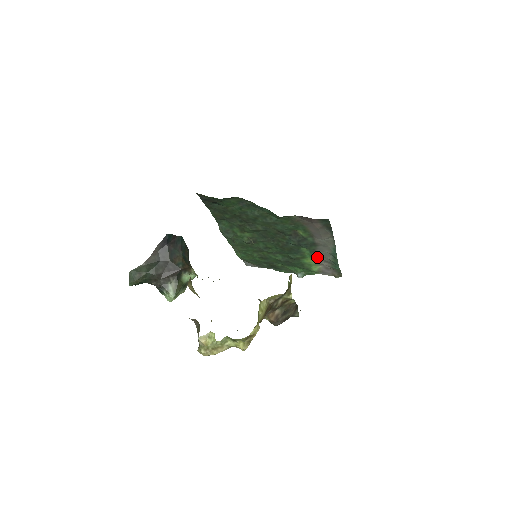
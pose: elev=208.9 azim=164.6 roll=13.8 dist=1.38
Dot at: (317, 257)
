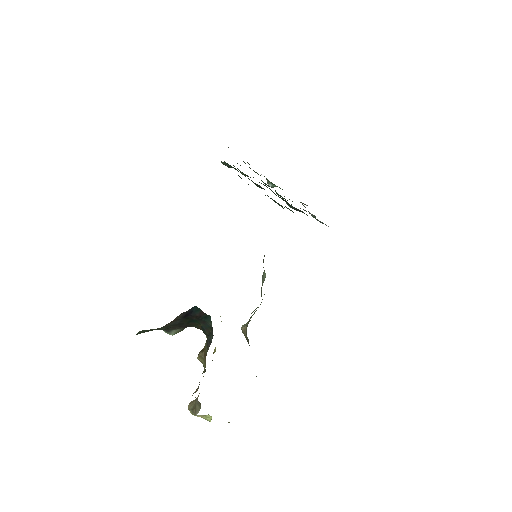
Dot at: occluded
